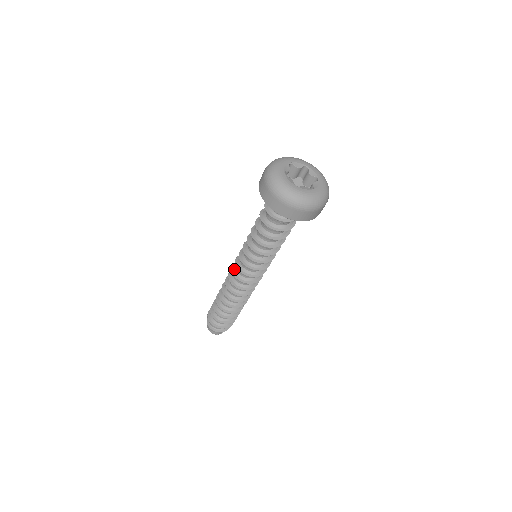
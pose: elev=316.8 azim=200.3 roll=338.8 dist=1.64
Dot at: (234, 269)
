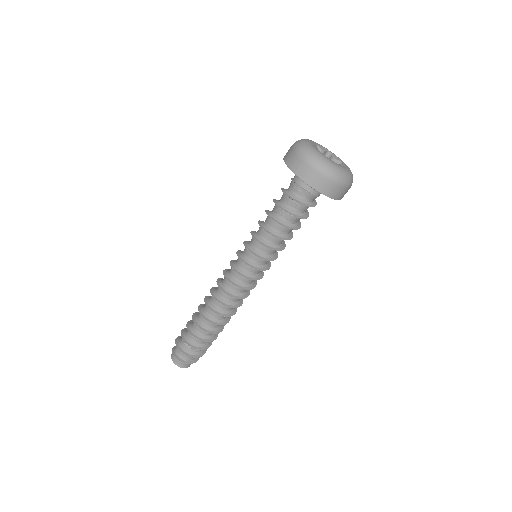
Dot at: (236, 283)
